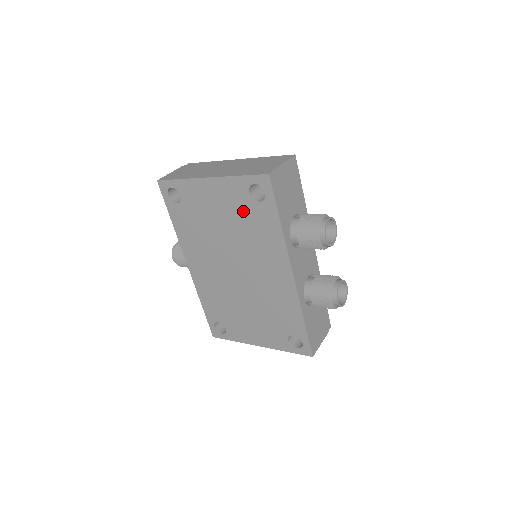
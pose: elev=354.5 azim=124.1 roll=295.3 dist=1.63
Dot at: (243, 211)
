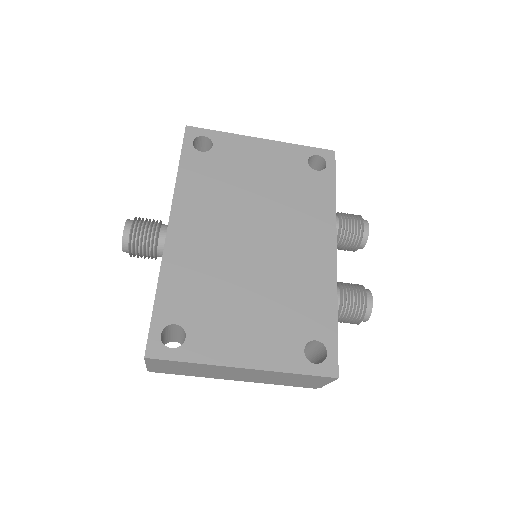
Dot at: (294, 175)
